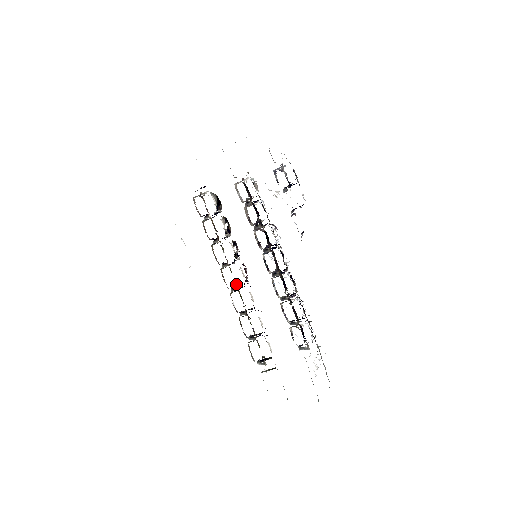
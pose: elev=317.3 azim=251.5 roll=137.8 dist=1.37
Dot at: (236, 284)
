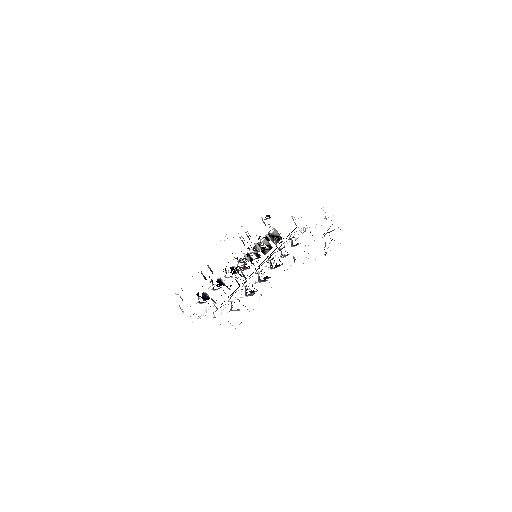
Dot at: occluded
